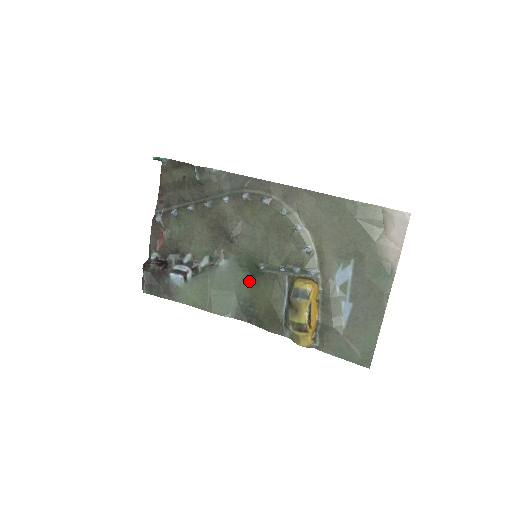
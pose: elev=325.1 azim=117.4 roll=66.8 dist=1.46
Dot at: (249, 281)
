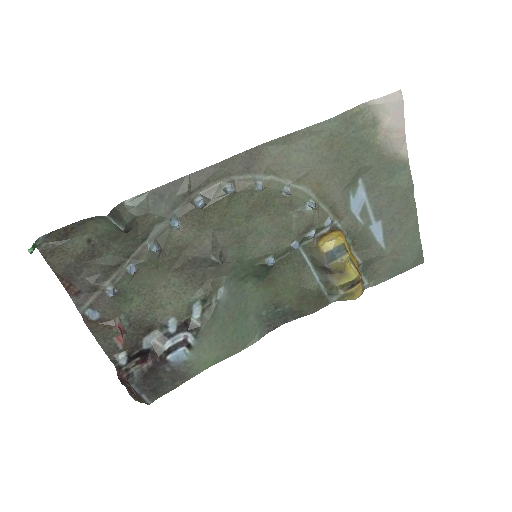
Dot at: (259, 286)
